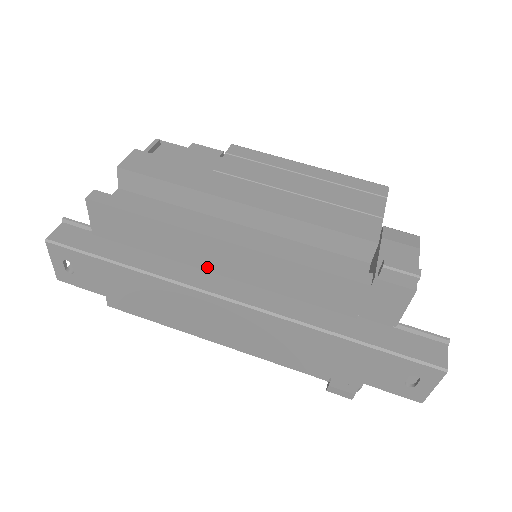
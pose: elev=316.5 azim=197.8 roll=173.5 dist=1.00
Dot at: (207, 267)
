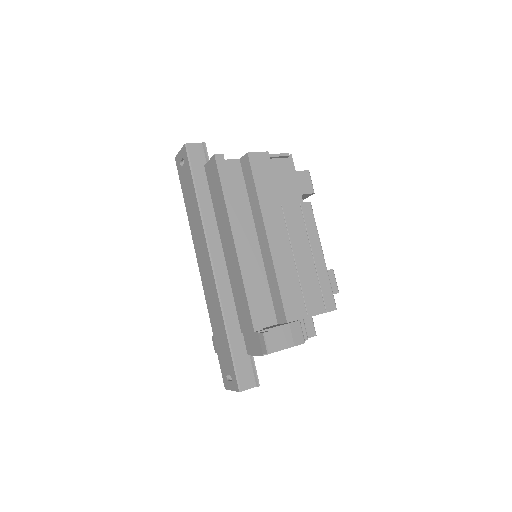
Dot at: (222, 239)
